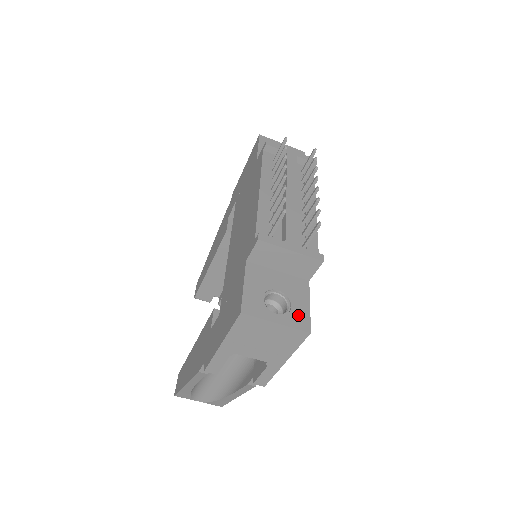
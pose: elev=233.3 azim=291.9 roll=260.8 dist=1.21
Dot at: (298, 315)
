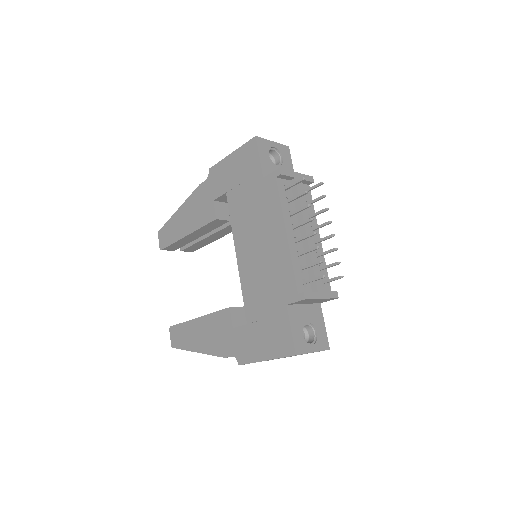
Dot at: (322, 338)
